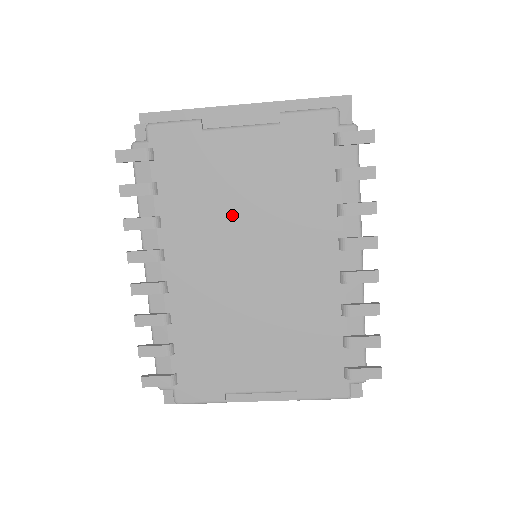
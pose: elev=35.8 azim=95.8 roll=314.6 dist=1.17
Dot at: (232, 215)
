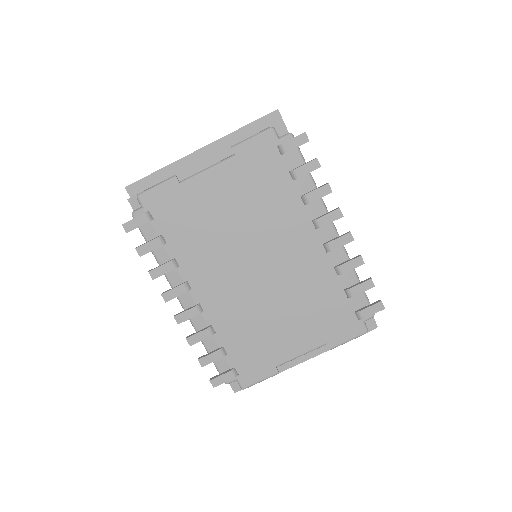
Dot at: (227, 236)
